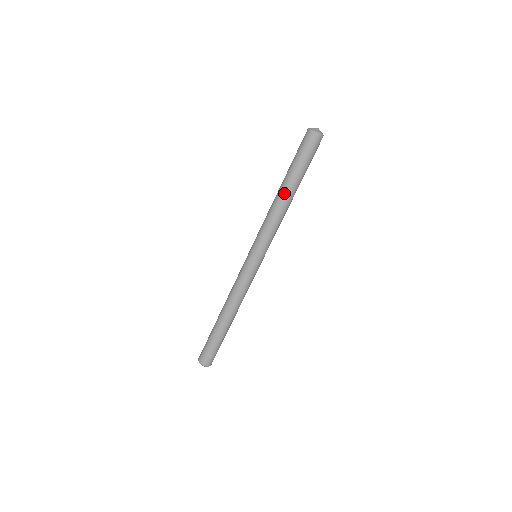
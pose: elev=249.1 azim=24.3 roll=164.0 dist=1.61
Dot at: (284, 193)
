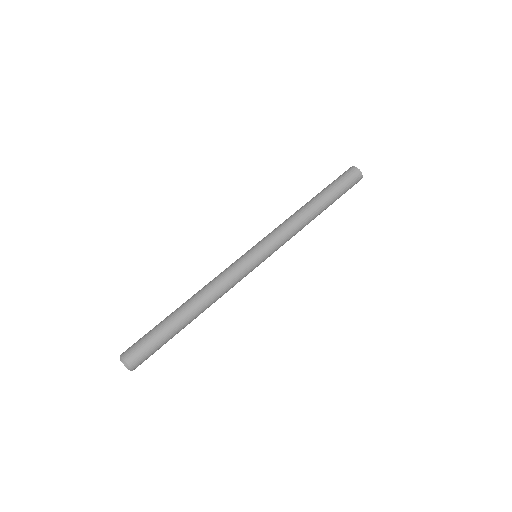
Dot at: (316, 208)
